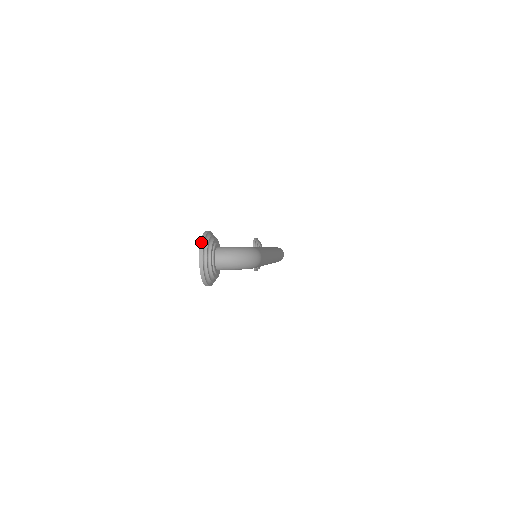
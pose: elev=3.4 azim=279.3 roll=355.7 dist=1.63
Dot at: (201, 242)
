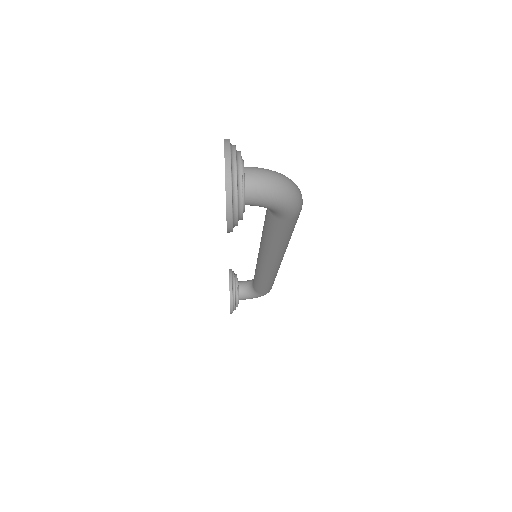
Dot at: (225, 142)
